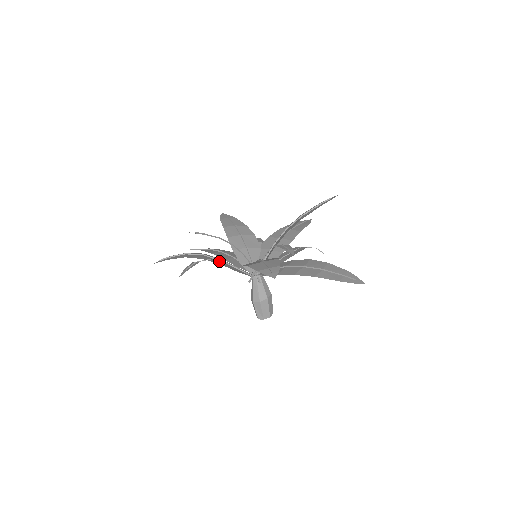
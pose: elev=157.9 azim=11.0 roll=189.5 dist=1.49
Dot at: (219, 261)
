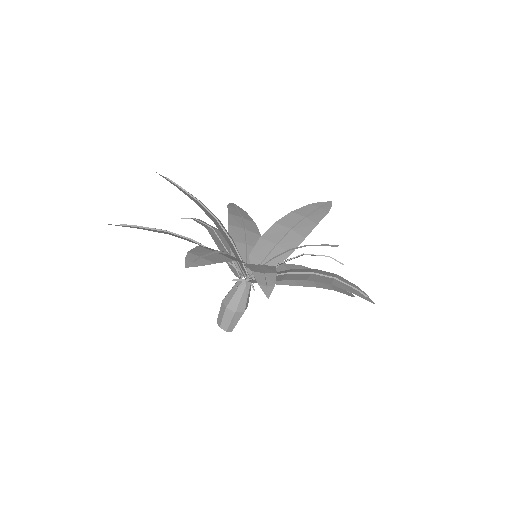
Dot at: occluded
